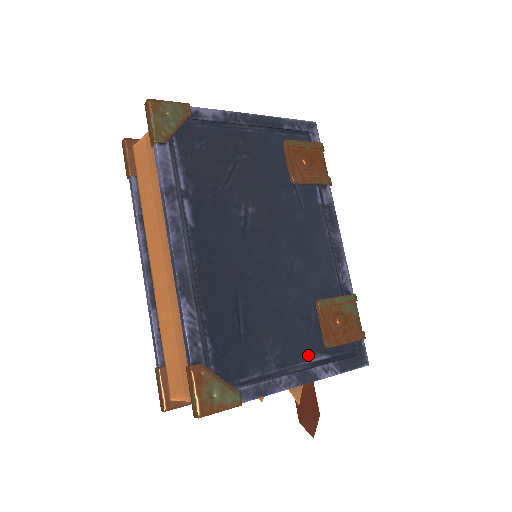
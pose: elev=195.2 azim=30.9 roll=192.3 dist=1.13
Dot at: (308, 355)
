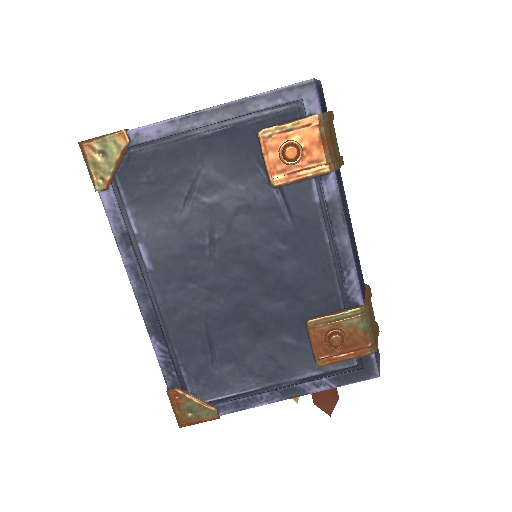
Dot at: (295, 373)
